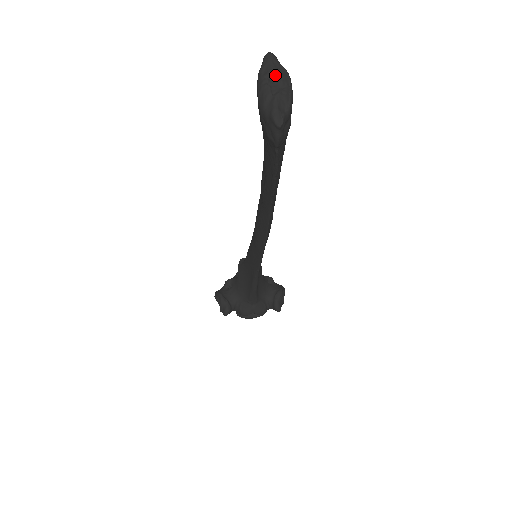
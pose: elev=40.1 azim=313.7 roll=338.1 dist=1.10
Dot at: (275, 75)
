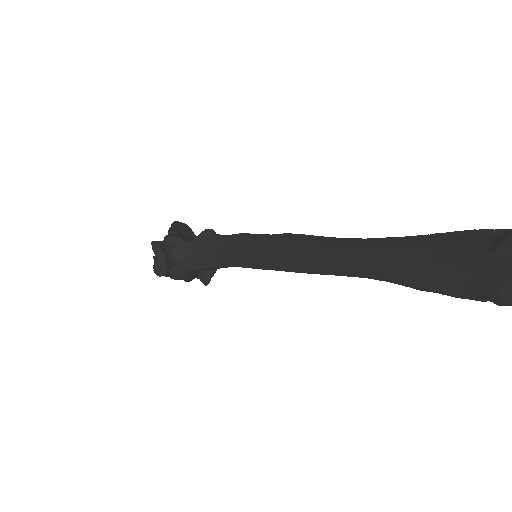
Dot at: out of frame
